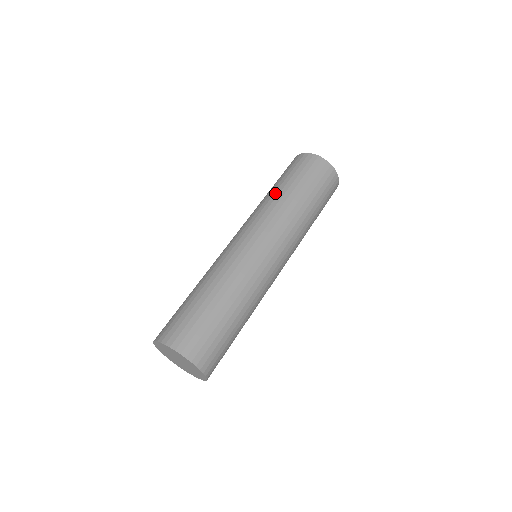
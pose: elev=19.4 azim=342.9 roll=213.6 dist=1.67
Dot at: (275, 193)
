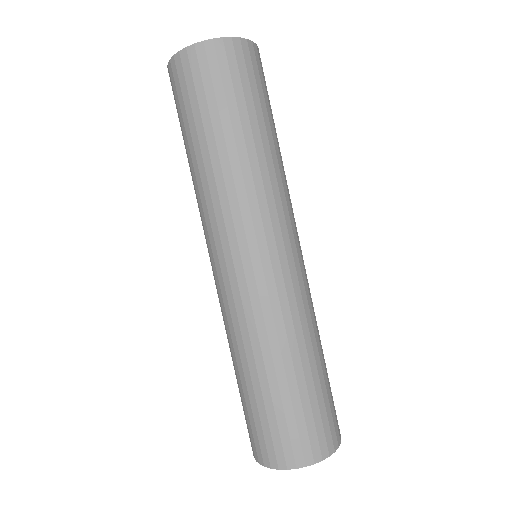
Dot at: (204, 162)
